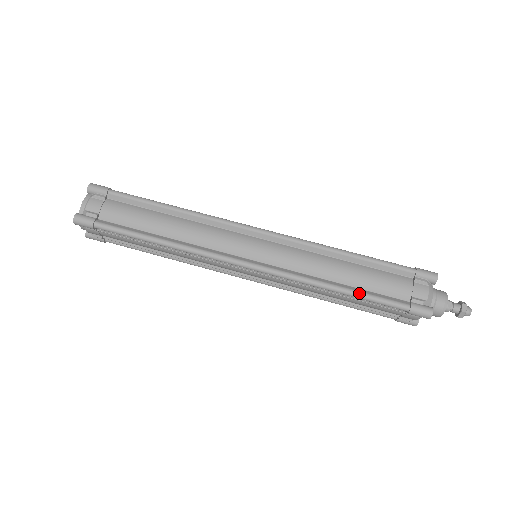
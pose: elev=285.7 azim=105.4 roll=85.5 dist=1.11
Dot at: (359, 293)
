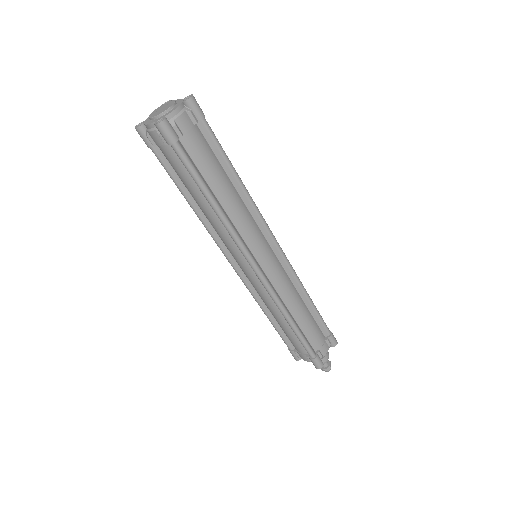
Dot at: (274, 327)
